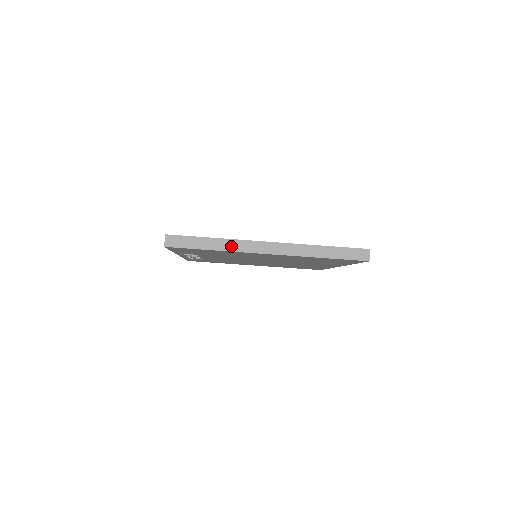
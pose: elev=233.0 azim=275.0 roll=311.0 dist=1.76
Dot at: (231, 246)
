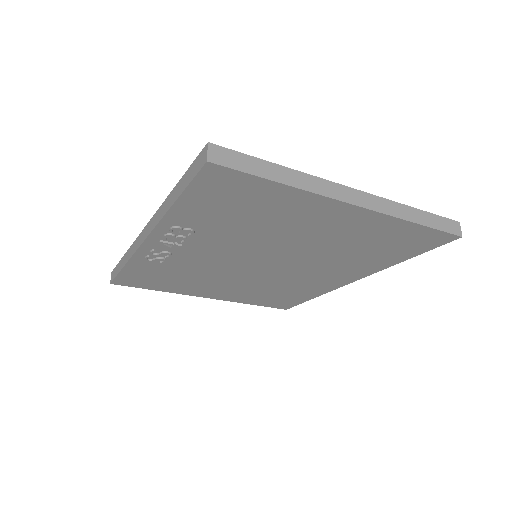
Dot at: (307, 183)
